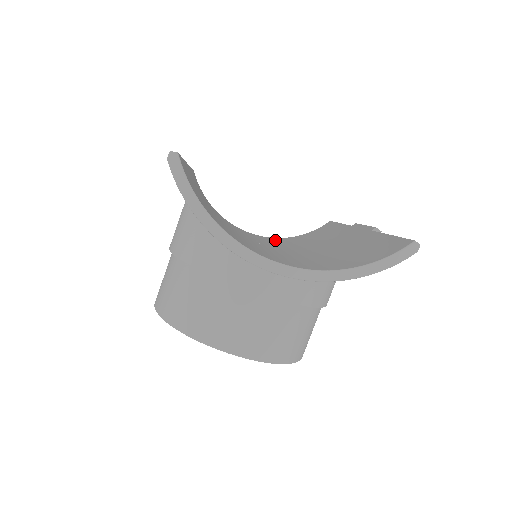
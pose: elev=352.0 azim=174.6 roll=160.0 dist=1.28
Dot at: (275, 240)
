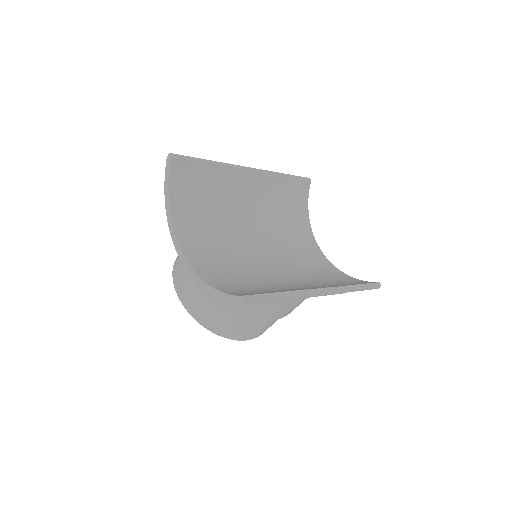
Dot at: (317, 263)
